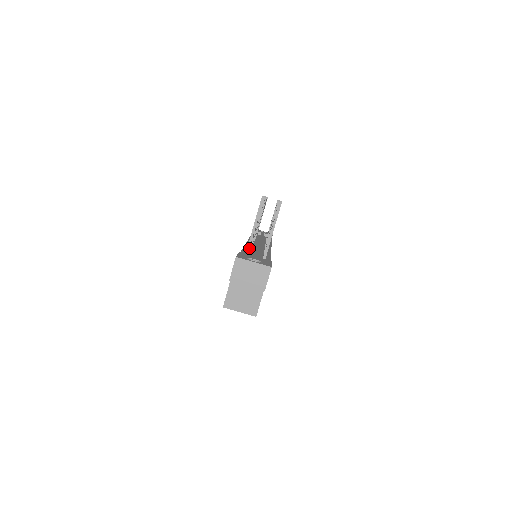
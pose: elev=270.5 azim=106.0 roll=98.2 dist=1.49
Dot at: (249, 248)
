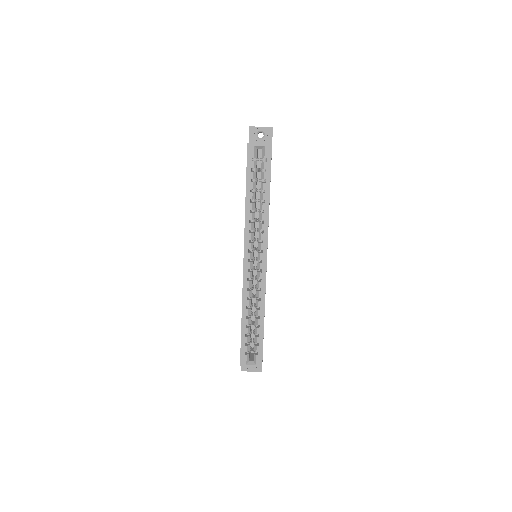
Dot at: occluded
